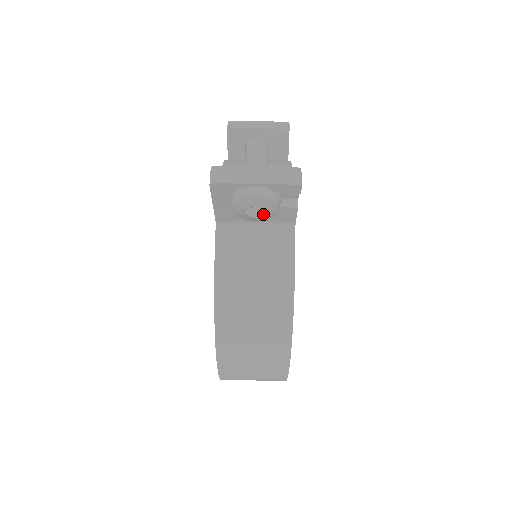
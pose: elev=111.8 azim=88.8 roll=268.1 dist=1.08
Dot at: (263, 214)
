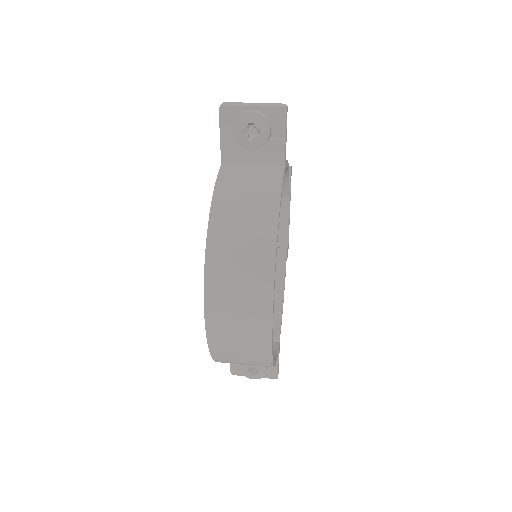
Dot at: (257, 135)
